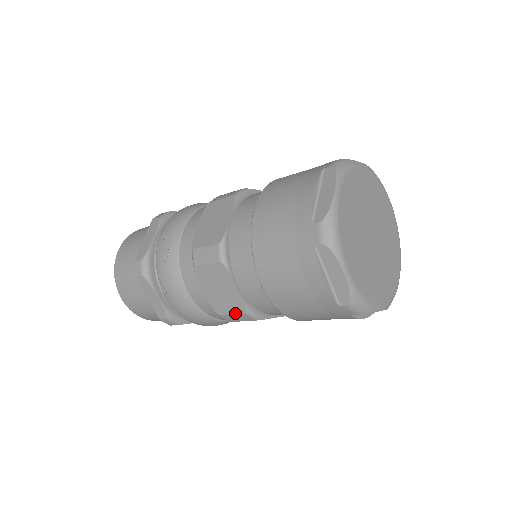
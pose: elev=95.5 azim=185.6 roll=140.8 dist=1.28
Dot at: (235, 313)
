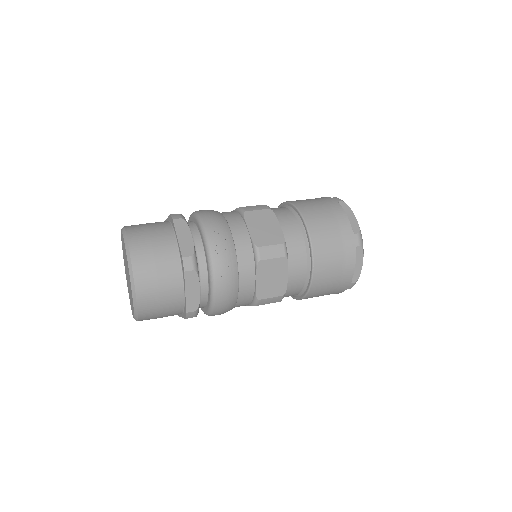
Dot at: (274, 296)
